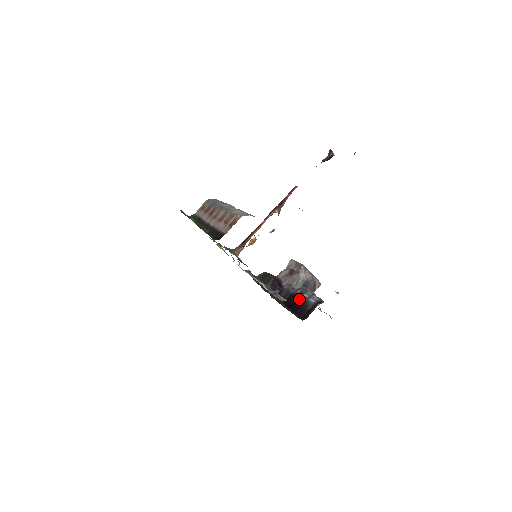
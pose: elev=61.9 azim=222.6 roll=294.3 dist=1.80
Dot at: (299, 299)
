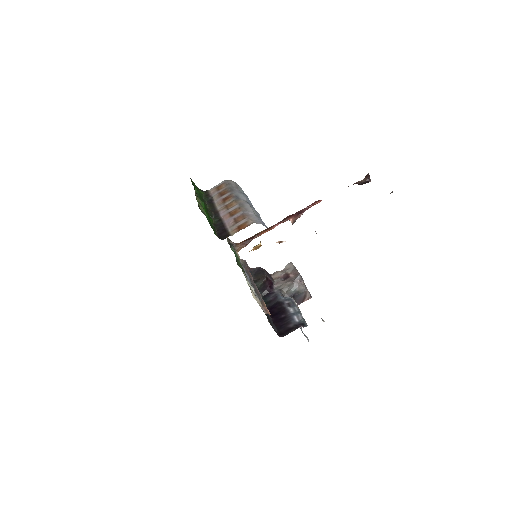
Dot at: (284, 311)
